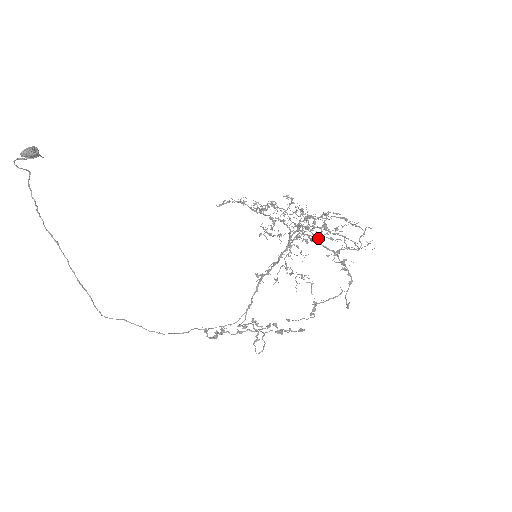
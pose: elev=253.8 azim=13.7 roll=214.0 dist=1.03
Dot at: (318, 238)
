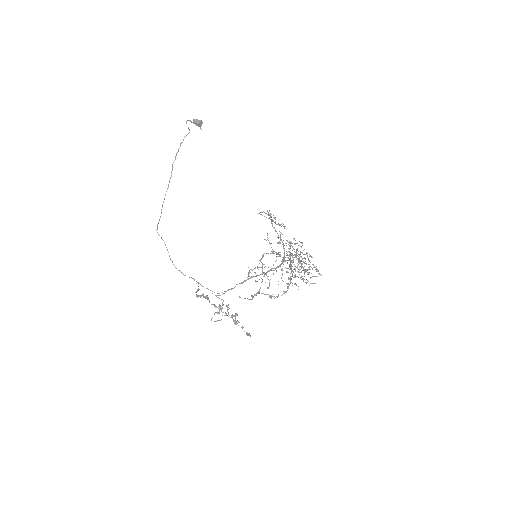
Dot at: occluded
